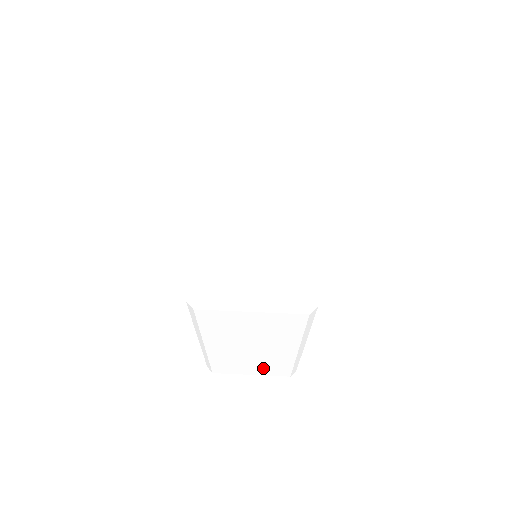
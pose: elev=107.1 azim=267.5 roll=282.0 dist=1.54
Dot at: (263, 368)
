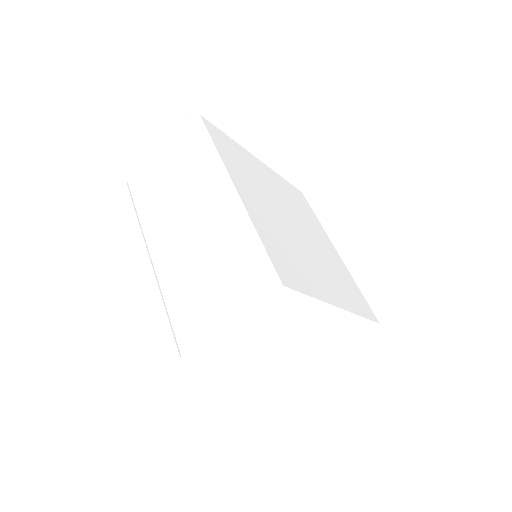
Dot at: occluded
